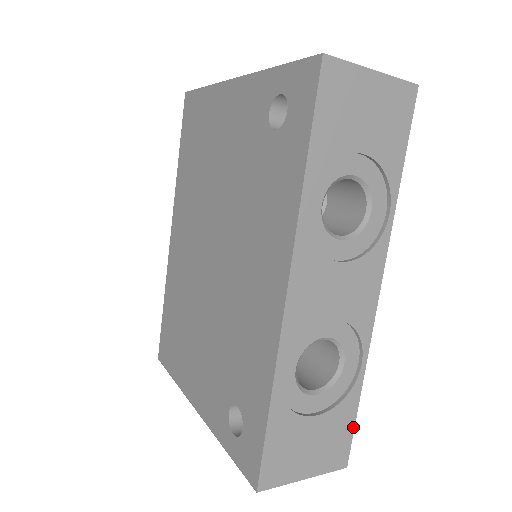
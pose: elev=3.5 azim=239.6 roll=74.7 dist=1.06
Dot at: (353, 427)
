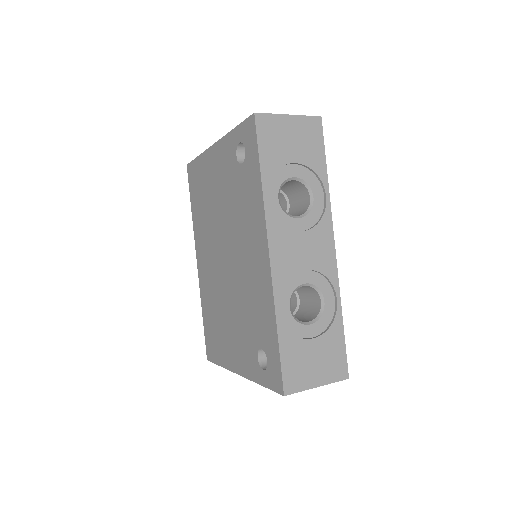
Dot at: (344, 347)
